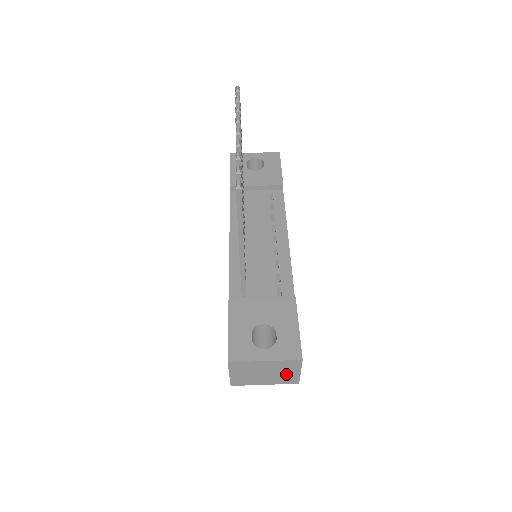
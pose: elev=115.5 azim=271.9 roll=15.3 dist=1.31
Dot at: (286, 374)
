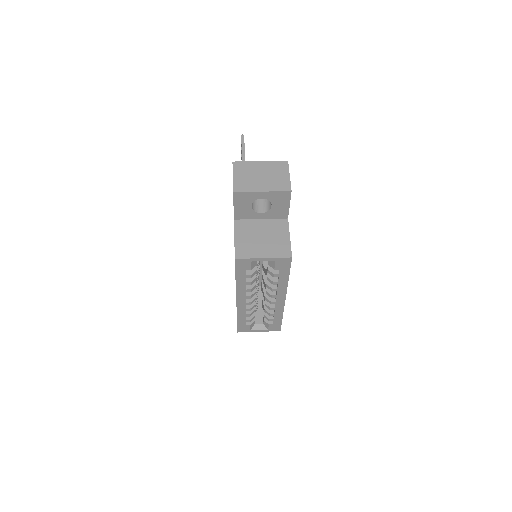
Dot at: (278, 178)
